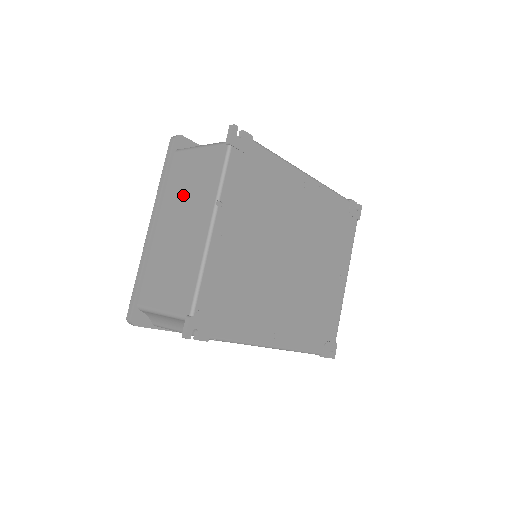
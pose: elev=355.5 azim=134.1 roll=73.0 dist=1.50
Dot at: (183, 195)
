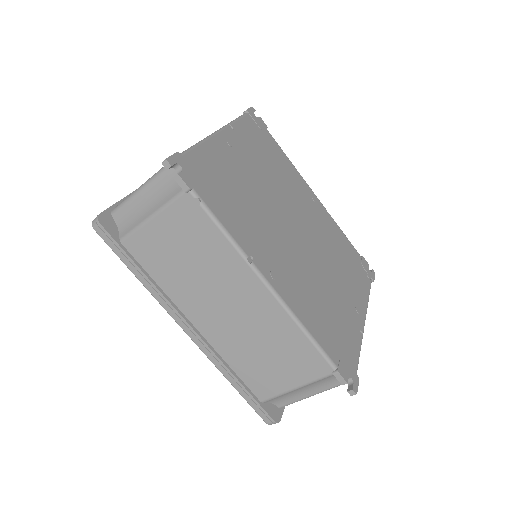
Dot at: occluded
